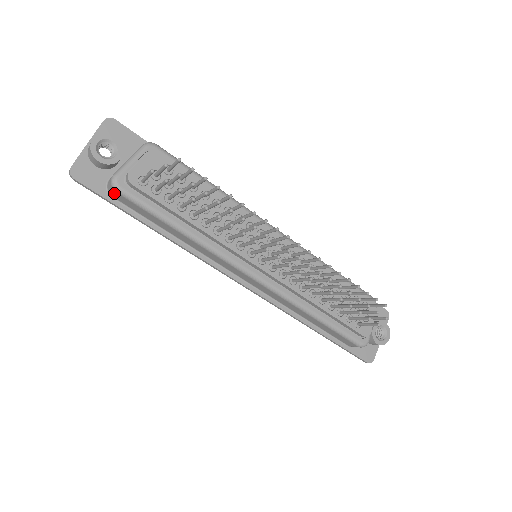
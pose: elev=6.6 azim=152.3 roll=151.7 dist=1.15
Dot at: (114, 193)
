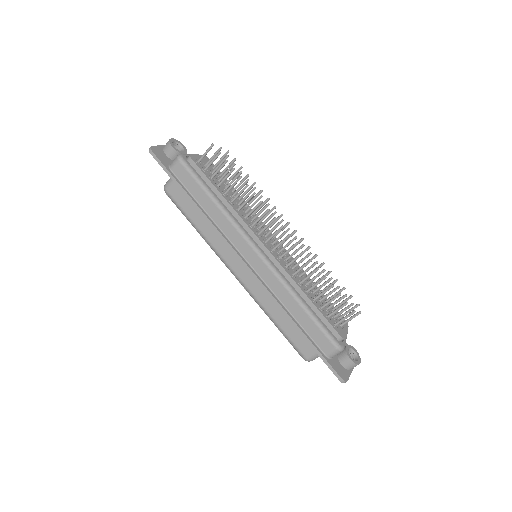
Dot at: (176, 164)
